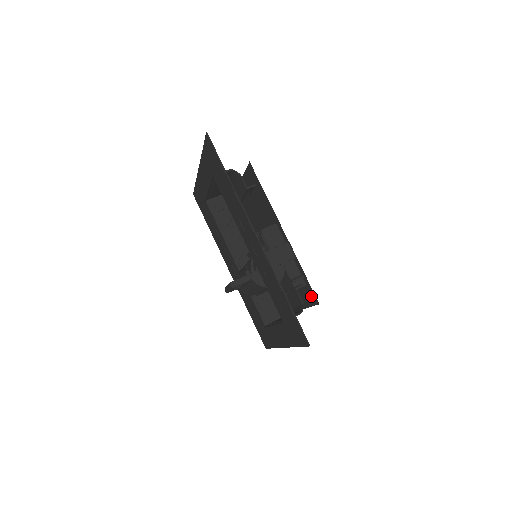
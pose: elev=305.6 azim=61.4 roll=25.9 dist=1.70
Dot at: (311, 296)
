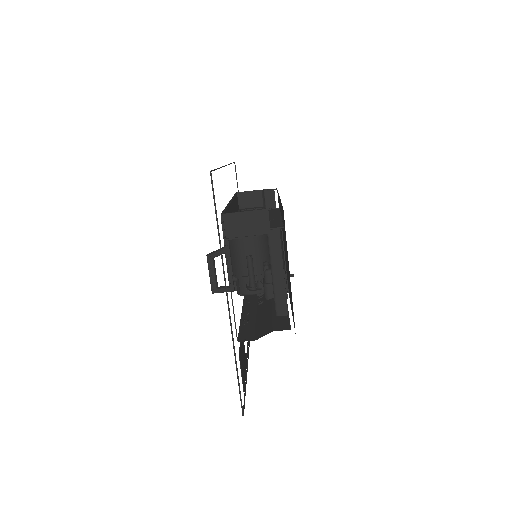
Dot at: occluded
